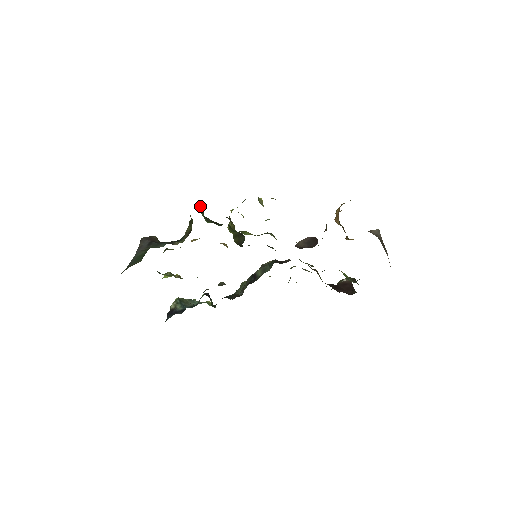
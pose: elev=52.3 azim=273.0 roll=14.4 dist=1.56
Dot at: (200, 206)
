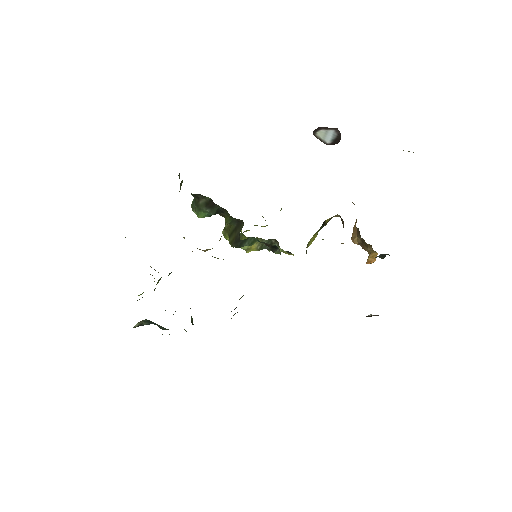
Dot at: (192, 201)
